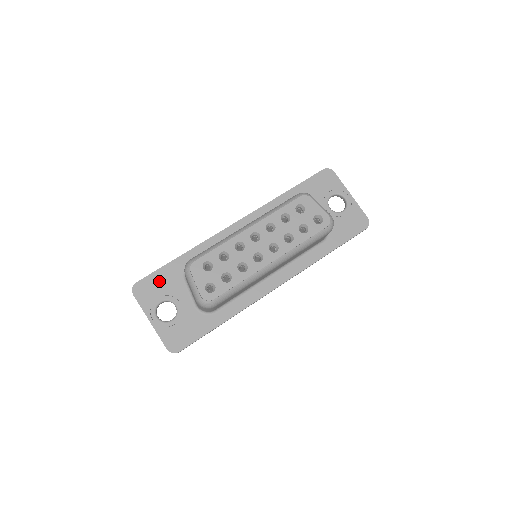
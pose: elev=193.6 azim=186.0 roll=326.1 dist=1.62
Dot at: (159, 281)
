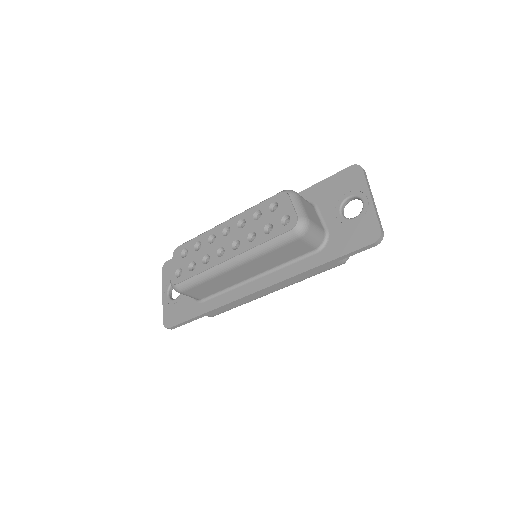
Dot at: occluded
